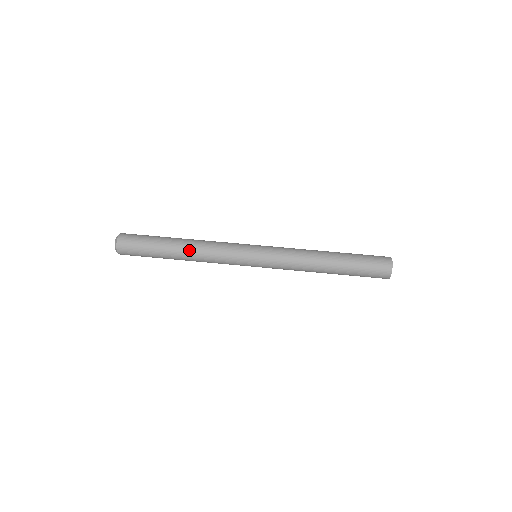
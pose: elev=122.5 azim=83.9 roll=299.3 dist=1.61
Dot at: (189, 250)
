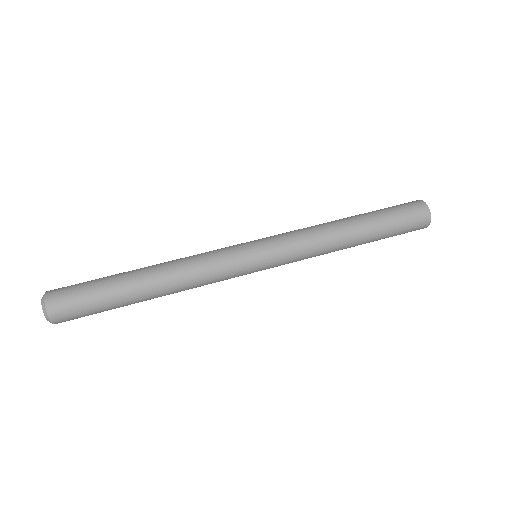
Dot at: (162, 276)
